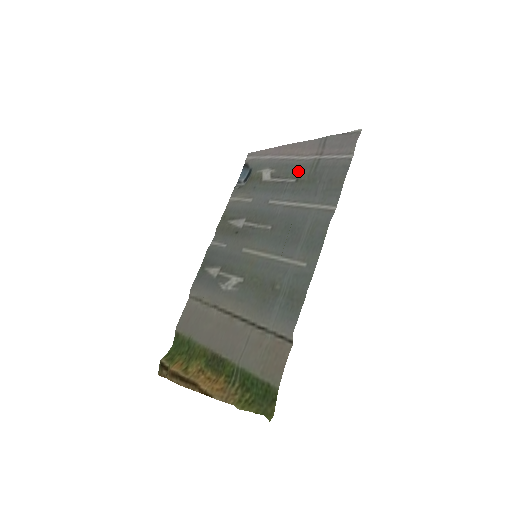
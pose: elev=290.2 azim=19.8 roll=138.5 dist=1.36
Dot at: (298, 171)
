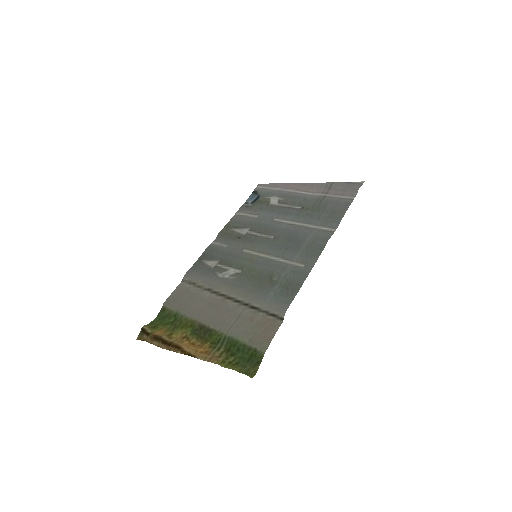
Dot at: (304, 202)
